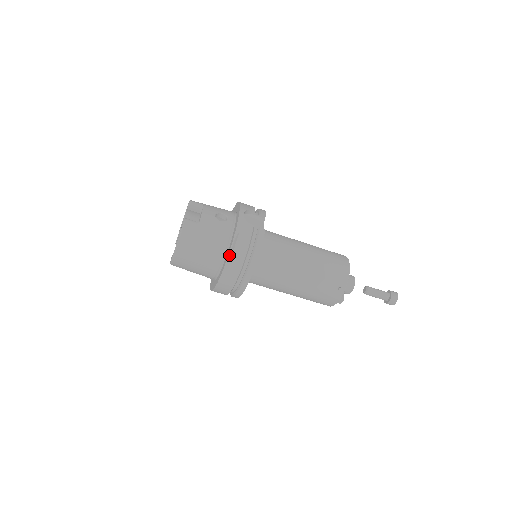
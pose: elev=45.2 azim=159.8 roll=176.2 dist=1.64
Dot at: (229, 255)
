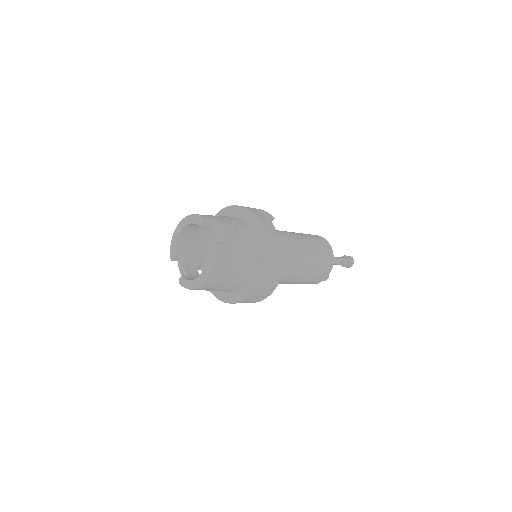
Dot at: (263, 272)
